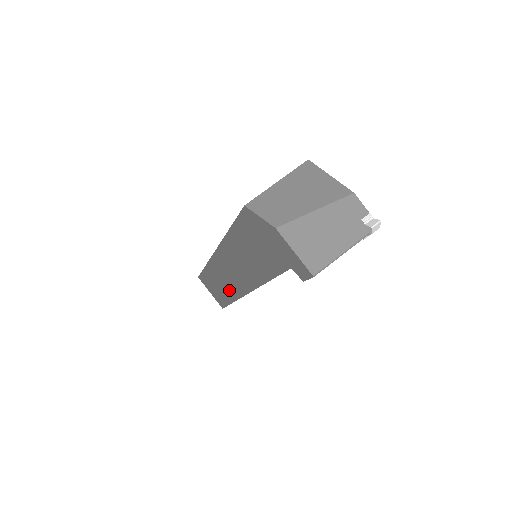
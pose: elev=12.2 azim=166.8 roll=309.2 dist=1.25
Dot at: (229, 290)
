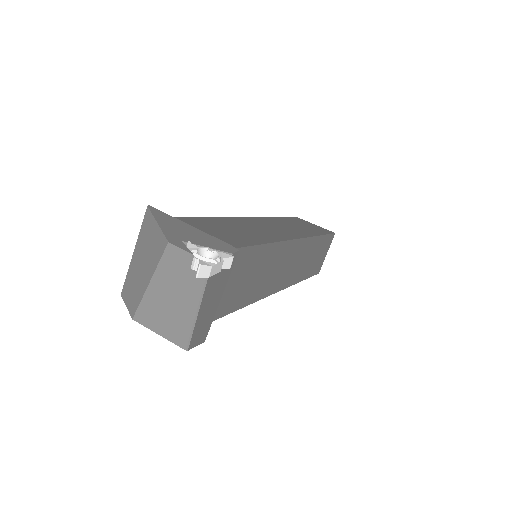
Dot at: occluded
